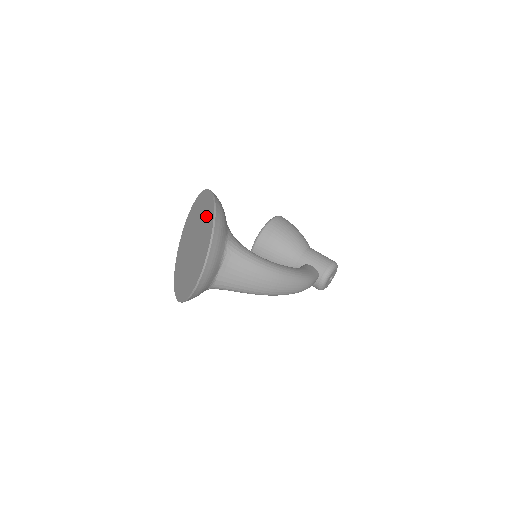
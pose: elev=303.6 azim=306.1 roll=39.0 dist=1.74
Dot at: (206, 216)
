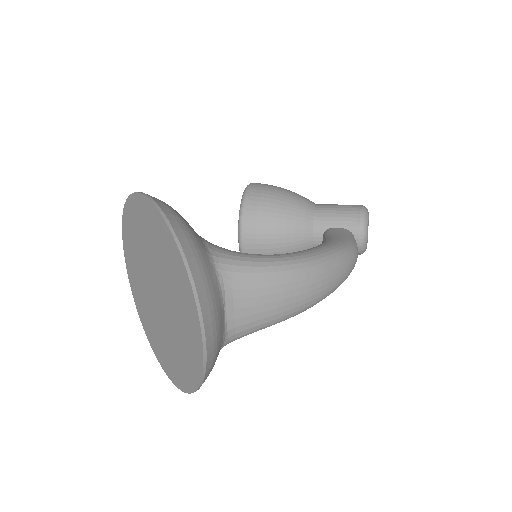
Dot at: (155, 237)
